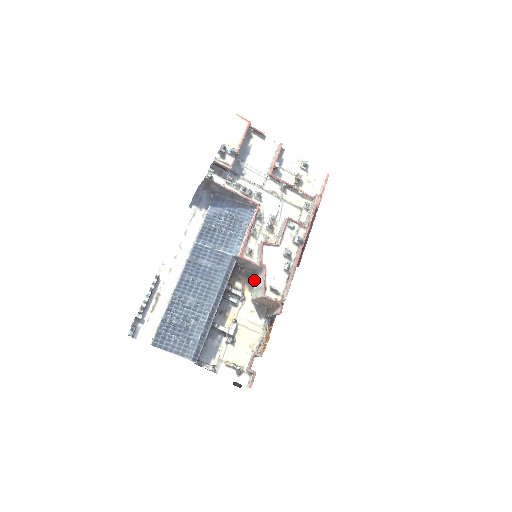
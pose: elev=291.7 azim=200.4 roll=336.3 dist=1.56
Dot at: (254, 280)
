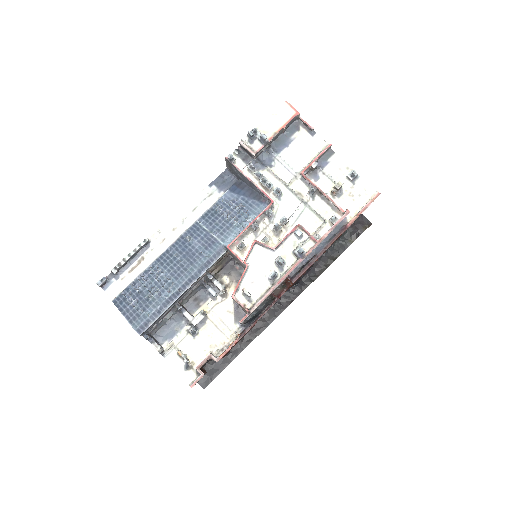
Dot at: occluded
